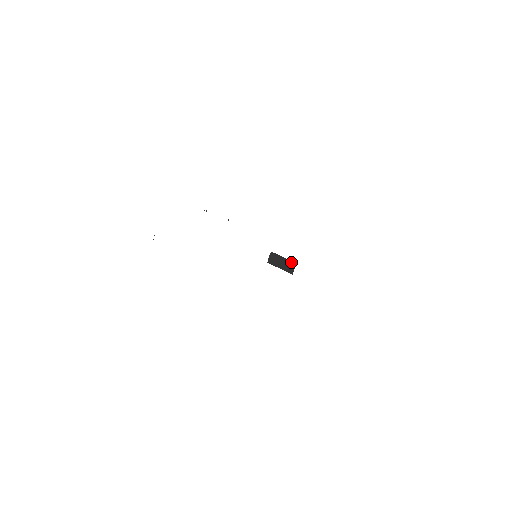
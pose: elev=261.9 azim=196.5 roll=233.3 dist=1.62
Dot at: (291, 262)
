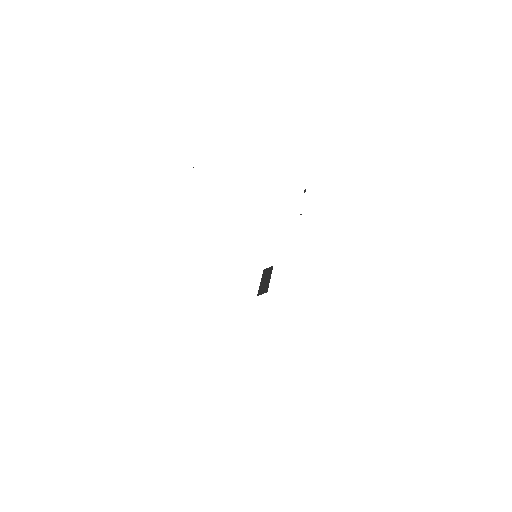
Dot at: (267, 287)
